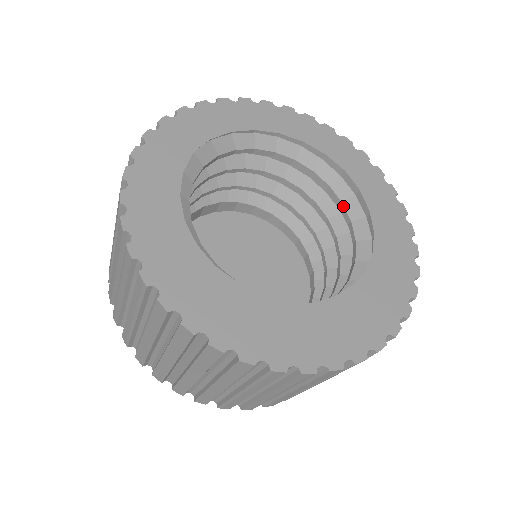
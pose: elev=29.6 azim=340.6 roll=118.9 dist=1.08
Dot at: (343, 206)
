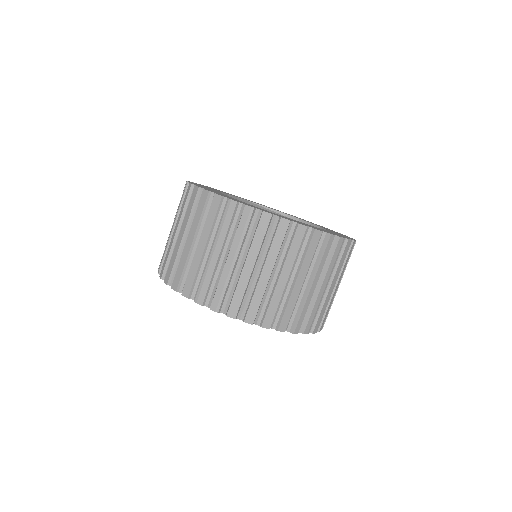
Dot at: occluded
